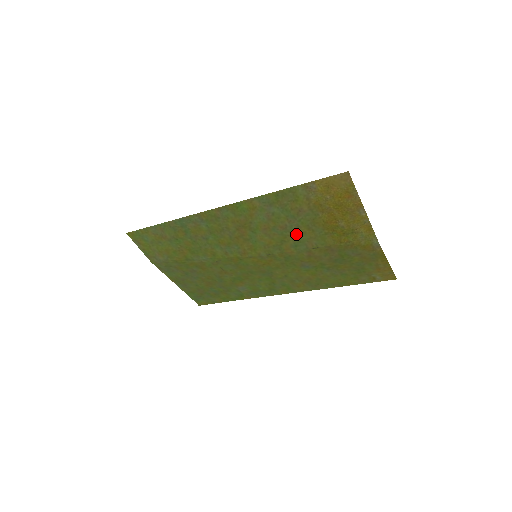
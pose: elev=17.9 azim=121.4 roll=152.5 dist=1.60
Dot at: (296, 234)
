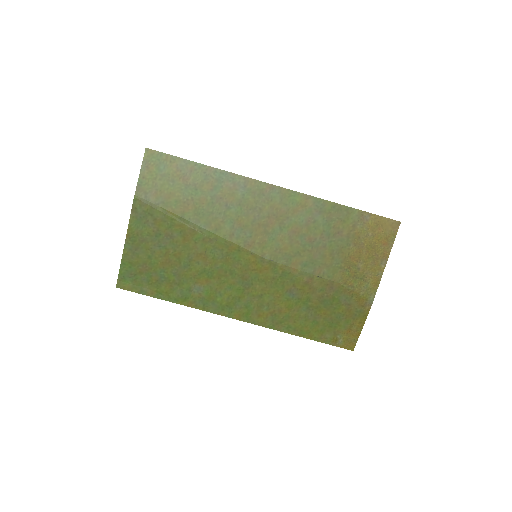
Dot at: (316, 253)
